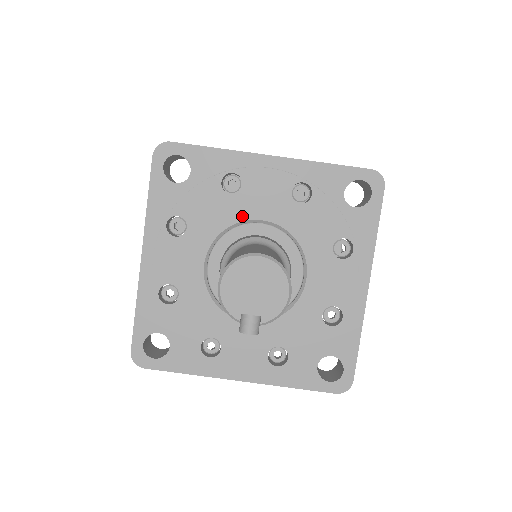
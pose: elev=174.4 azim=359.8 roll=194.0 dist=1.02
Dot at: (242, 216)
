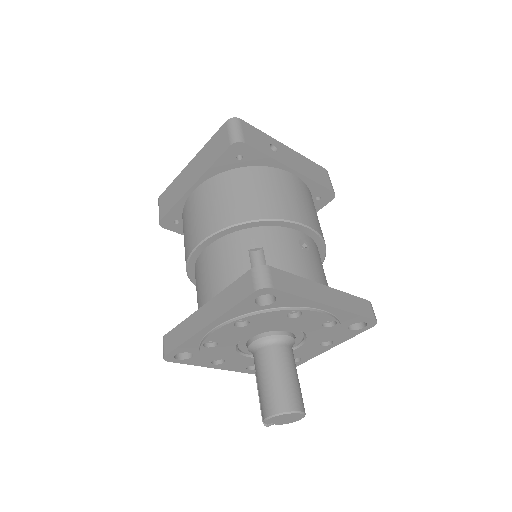
Dot at: (286, 326)
